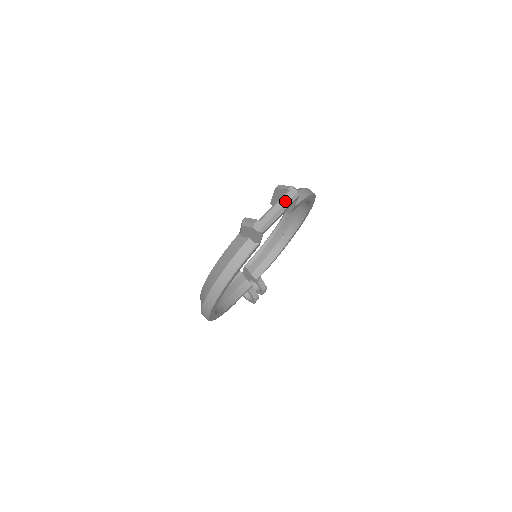
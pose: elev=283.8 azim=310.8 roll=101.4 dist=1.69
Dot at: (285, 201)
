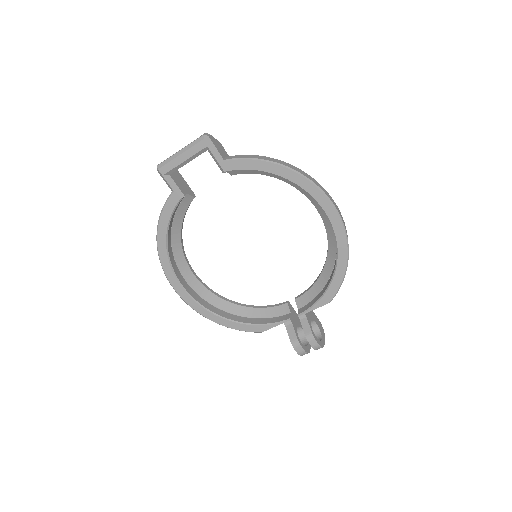
Dot at: (189, 144)
